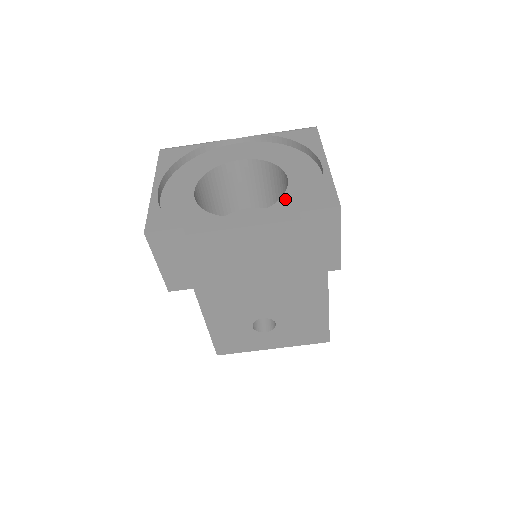
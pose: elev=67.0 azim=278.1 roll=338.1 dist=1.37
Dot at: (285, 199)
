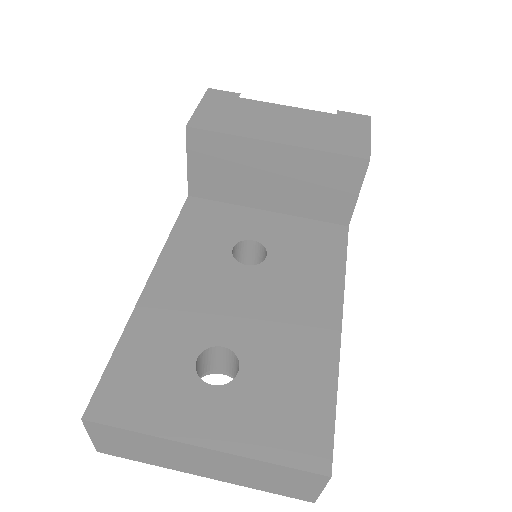
Dot at: occluded
